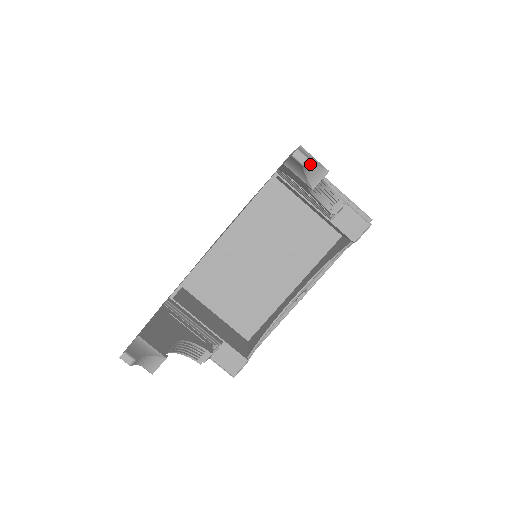
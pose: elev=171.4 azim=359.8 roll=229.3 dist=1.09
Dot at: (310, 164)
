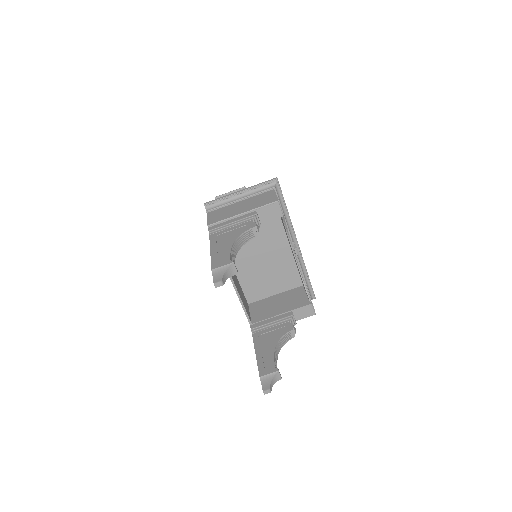
Dot at: (224, 276)
